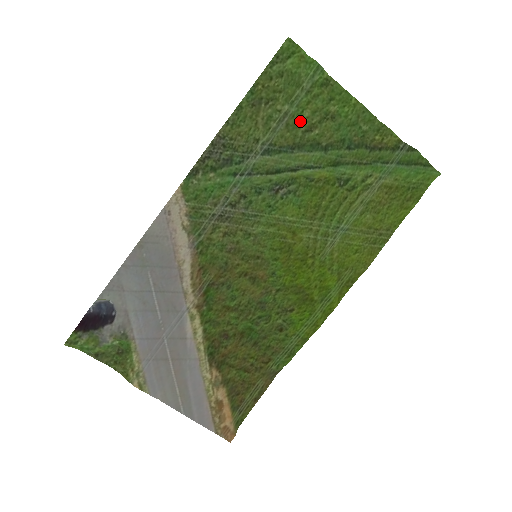
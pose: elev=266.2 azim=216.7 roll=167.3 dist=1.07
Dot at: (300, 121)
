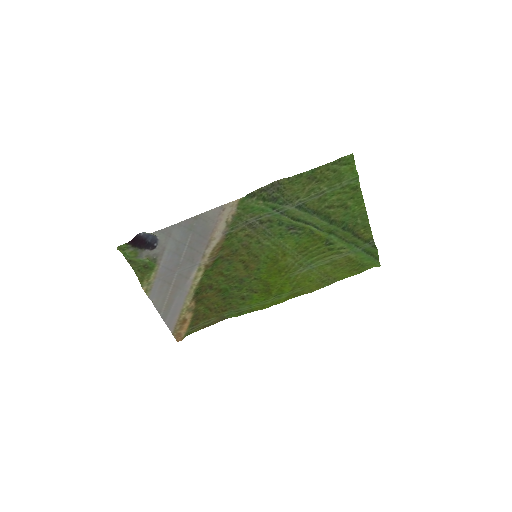
Dot at: (328, 199)
